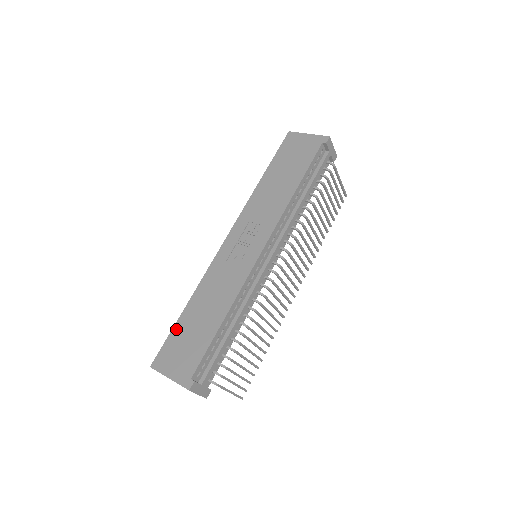
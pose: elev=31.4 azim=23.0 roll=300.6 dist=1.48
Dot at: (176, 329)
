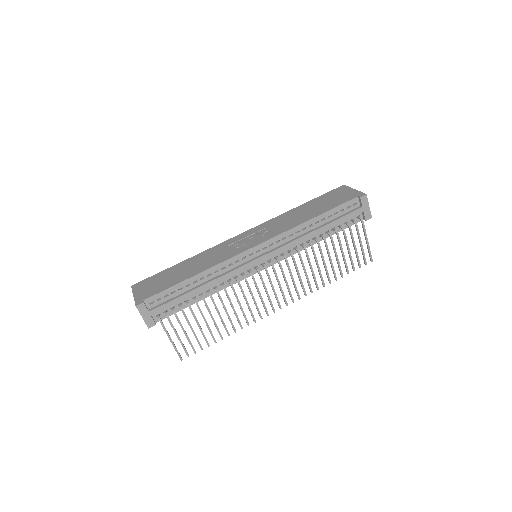
Dot at: (164, 271)
